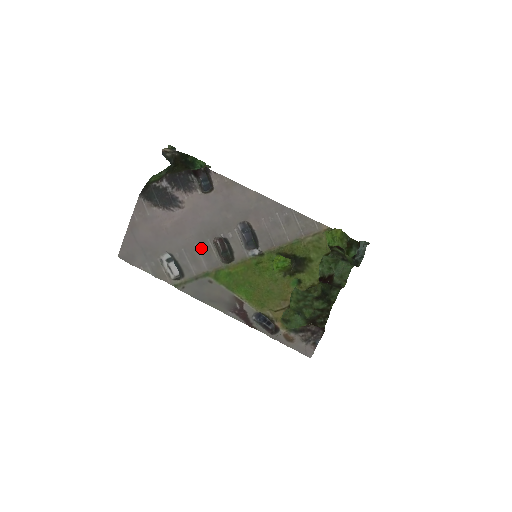
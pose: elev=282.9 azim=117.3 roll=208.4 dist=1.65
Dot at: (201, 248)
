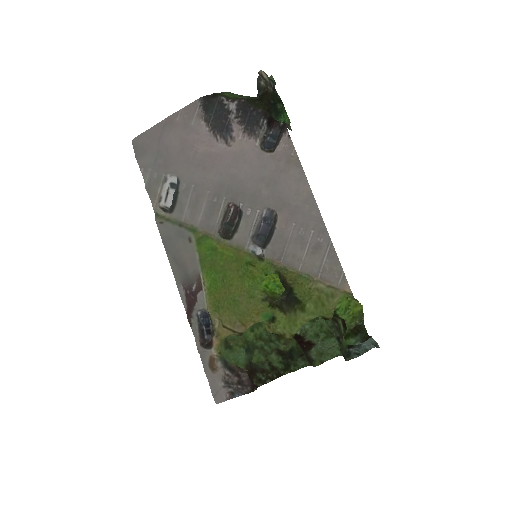
Dot at: (211, 200)
